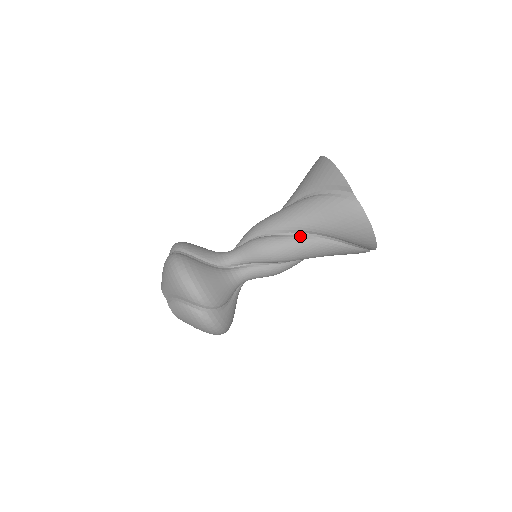
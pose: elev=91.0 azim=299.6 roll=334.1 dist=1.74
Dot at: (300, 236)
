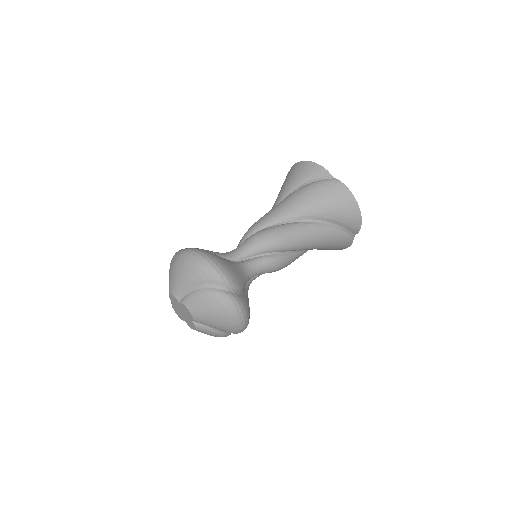
Dot at: (295, 223)
